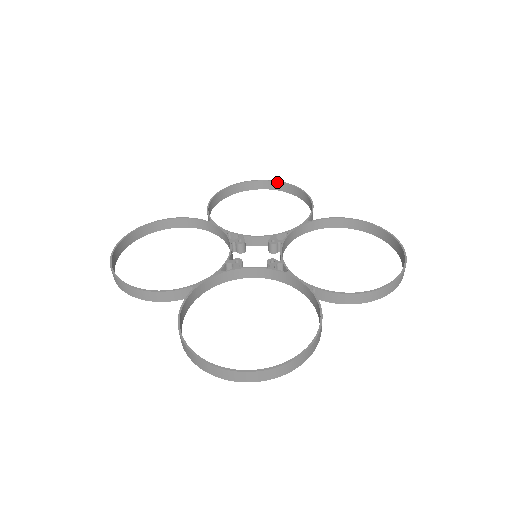
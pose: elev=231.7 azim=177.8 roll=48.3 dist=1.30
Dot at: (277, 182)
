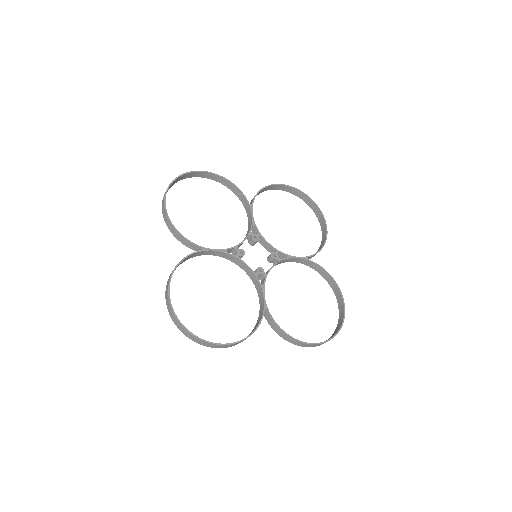
Dot at: (318, 208)
